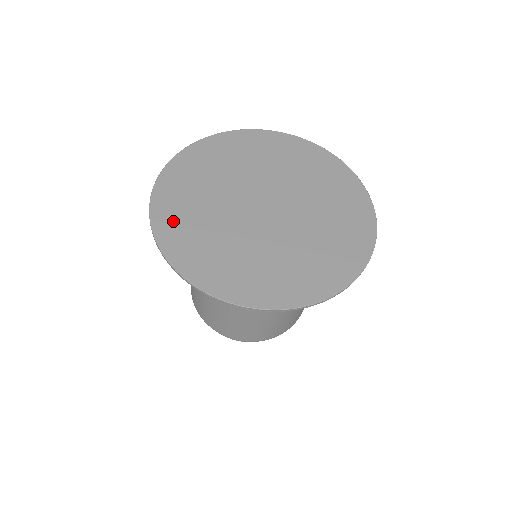
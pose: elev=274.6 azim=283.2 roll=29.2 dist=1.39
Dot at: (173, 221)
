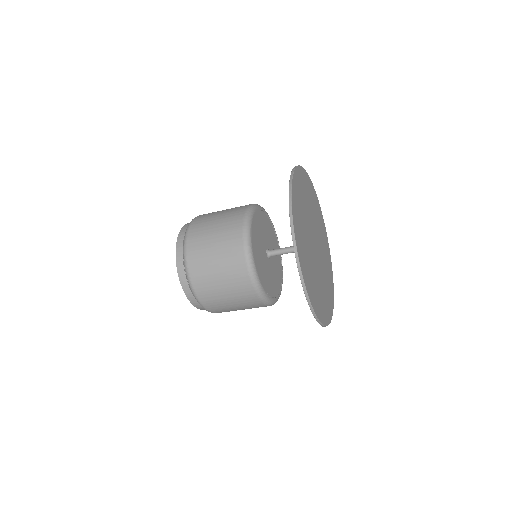
Dot at: (297, 203)
